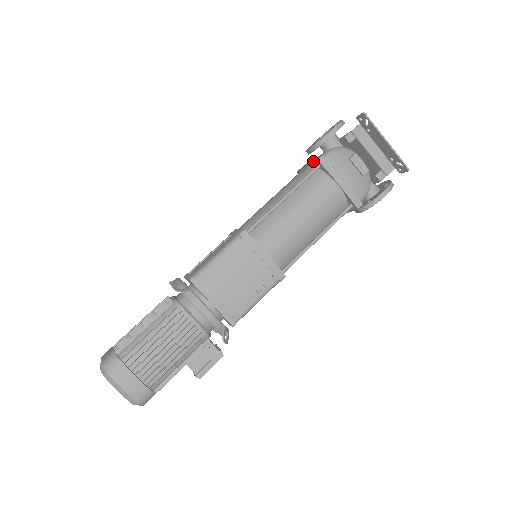
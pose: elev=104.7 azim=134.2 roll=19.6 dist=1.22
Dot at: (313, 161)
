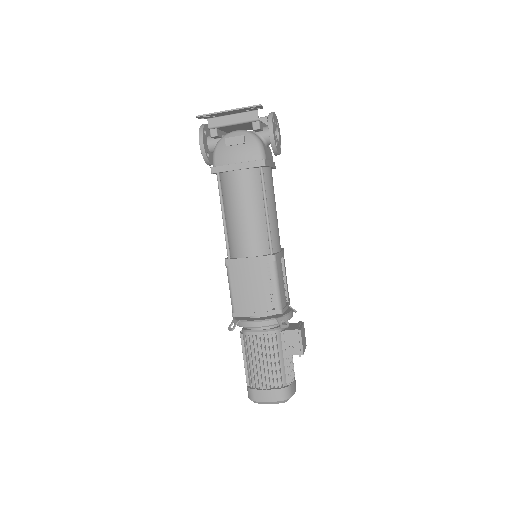
Dot at: occluded
